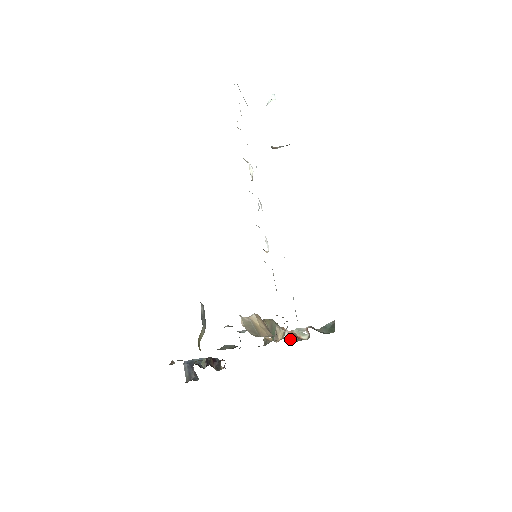
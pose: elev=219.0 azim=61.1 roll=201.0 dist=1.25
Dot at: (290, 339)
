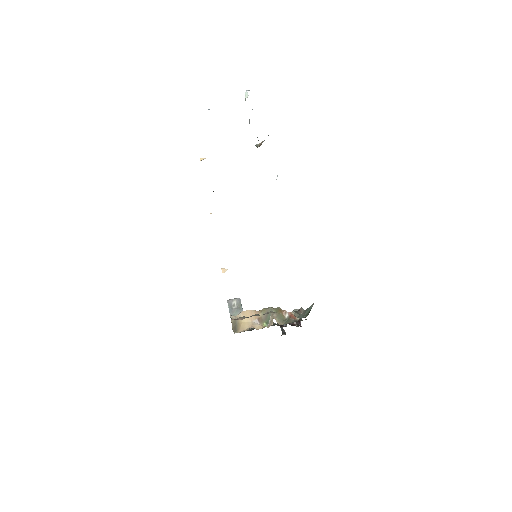
Dot at: (287, 320)
